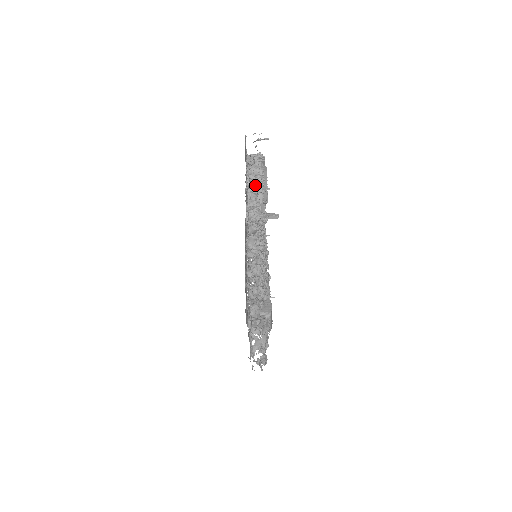
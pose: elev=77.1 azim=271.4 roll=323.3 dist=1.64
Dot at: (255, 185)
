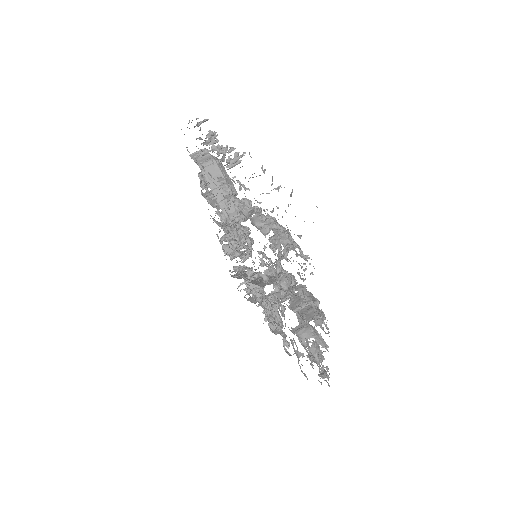
Dot at: (216, 179)
